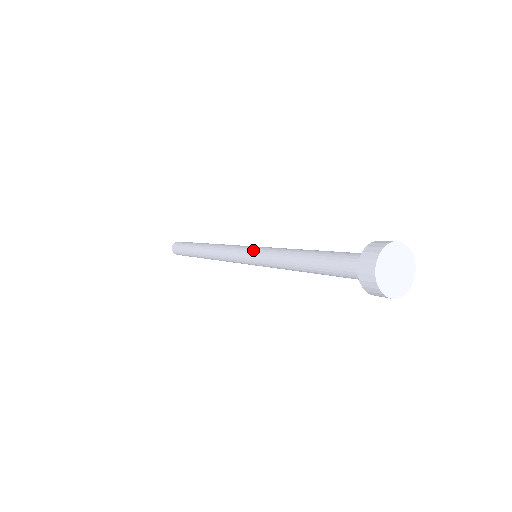
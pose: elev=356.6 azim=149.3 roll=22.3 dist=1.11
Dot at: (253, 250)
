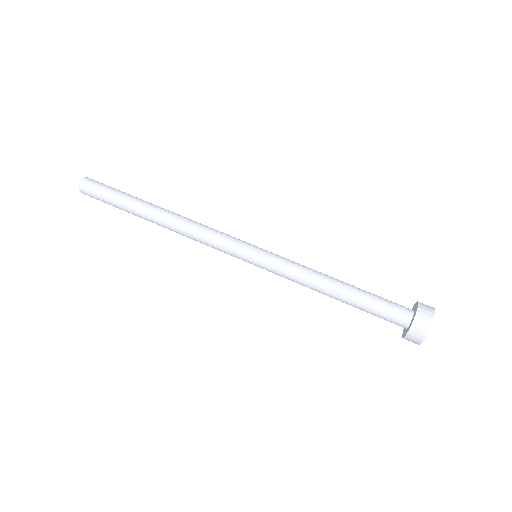
Dot at: (262, 255)
